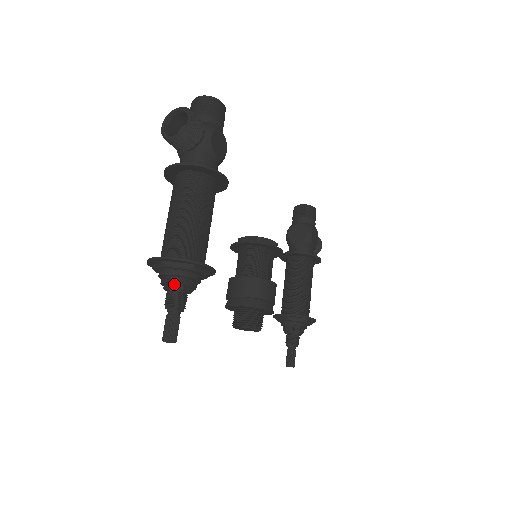
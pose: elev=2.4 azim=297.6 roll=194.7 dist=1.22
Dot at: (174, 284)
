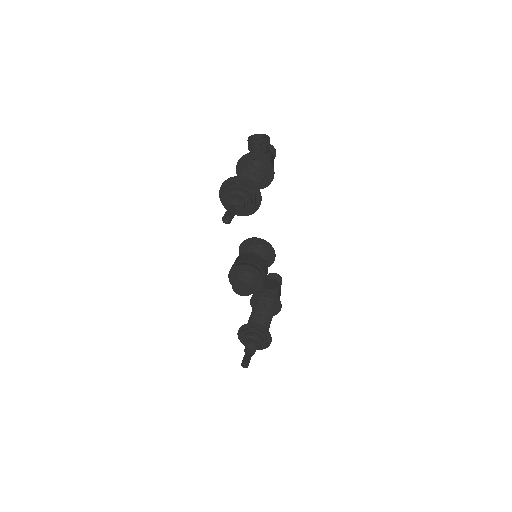
Dot at: (238, 195)
